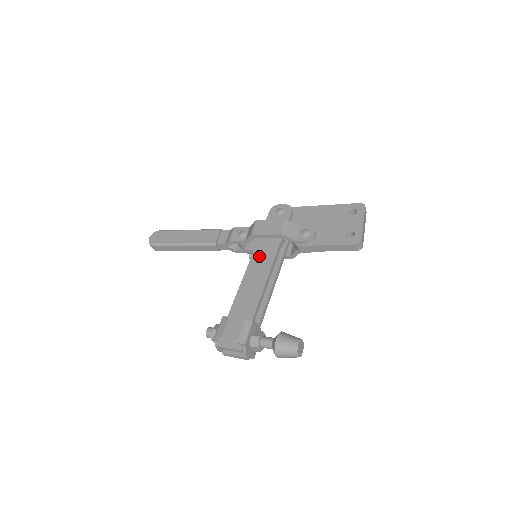
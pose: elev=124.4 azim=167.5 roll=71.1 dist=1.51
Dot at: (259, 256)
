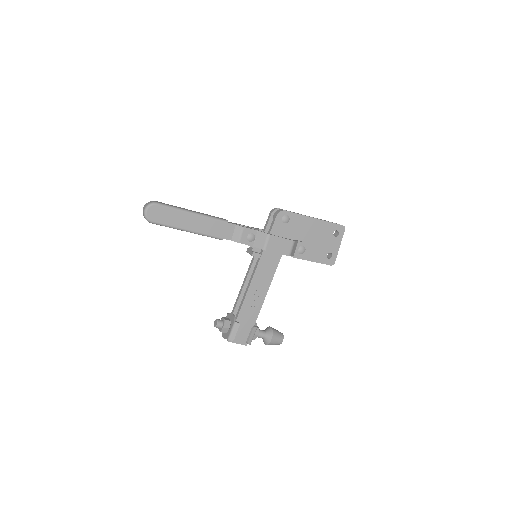
Dot at: (264, 266)
